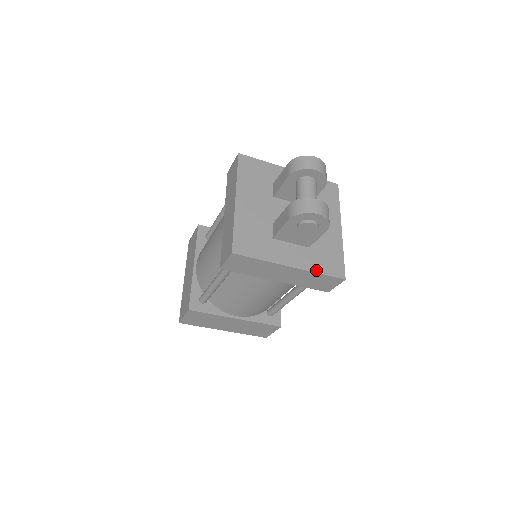
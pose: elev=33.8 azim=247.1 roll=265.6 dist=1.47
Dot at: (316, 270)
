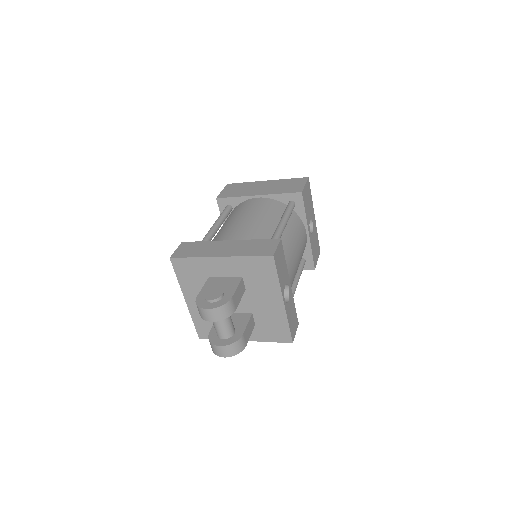
Dot at: (265, 340)
